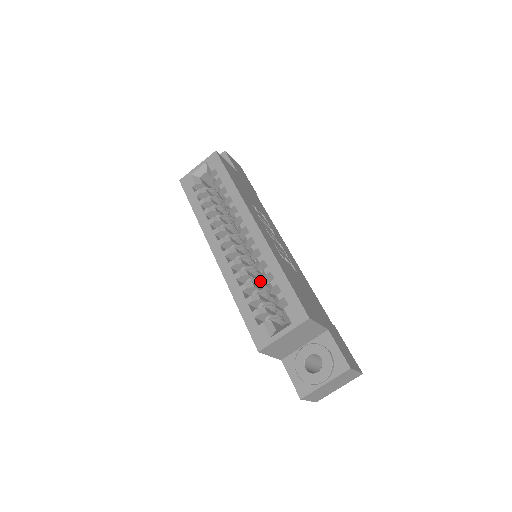
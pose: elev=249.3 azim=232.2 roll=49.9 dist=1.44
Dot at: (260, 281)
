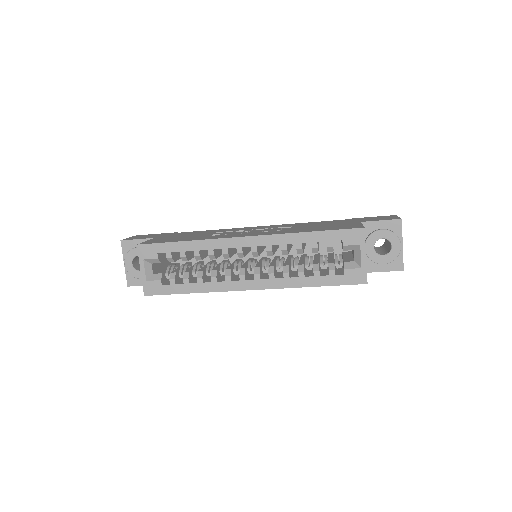
Dot at: (295, 259)
